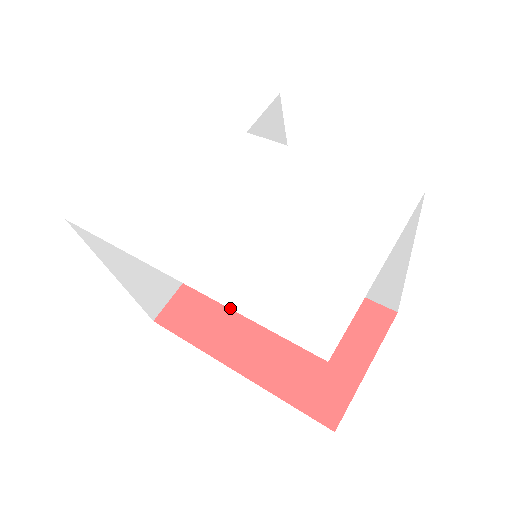
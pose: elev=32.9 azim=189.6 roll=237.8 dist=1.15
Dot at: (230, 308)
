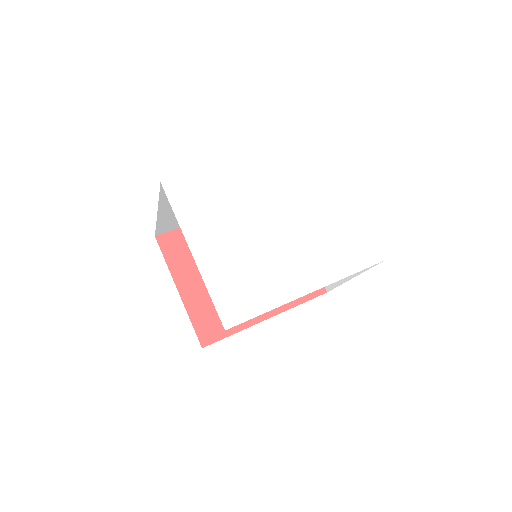
Dot at: occluded
